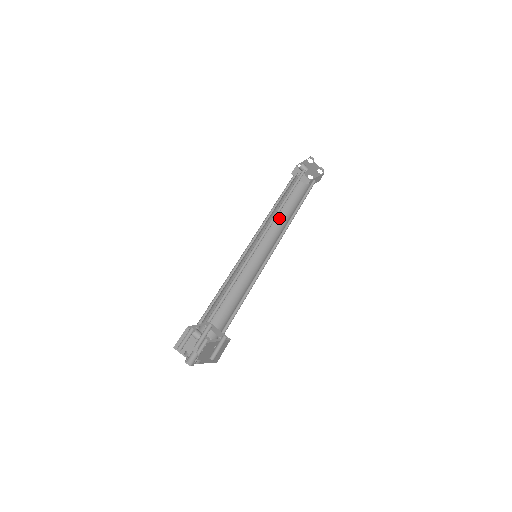
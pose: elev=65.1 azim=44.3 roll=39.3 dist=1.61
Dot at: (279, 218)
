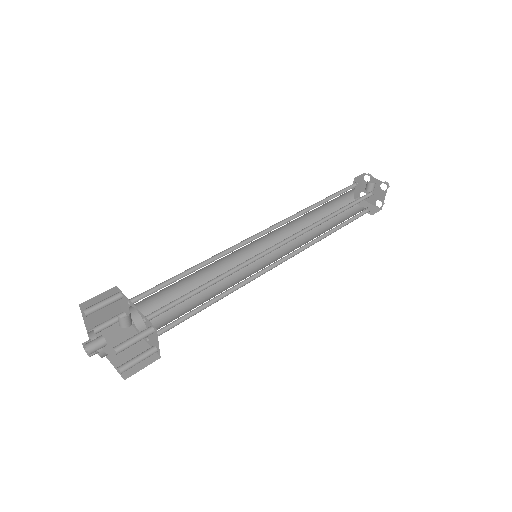
Dot at: (306, 221)
